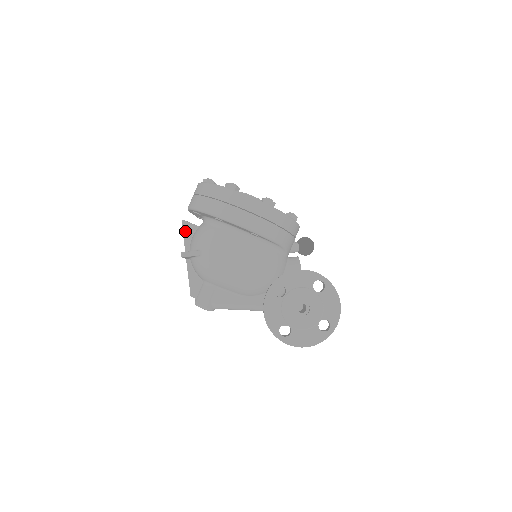
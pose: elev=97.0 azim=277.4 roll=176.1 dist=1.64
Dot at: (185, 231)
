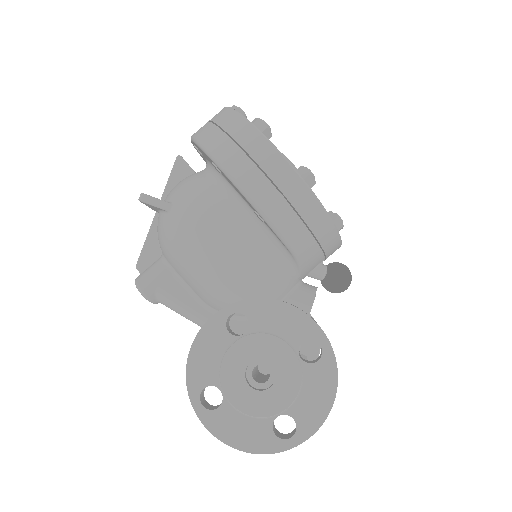
Dot at: (174, 172)
